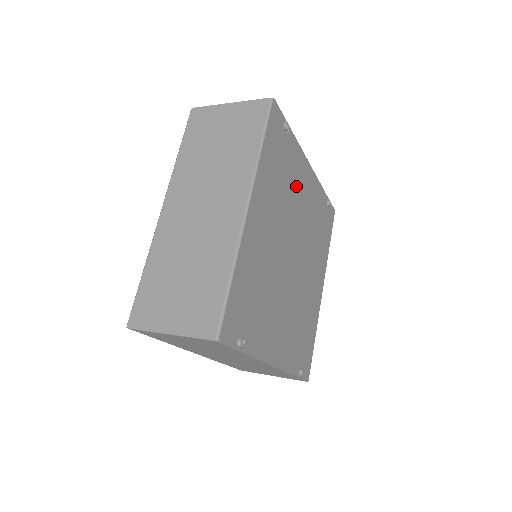
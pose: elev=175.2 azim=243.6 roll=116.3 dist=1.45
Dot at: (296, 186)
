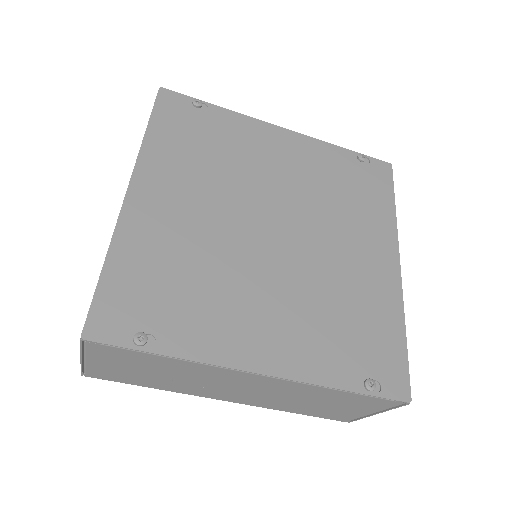
Dot at: (251, 154)
